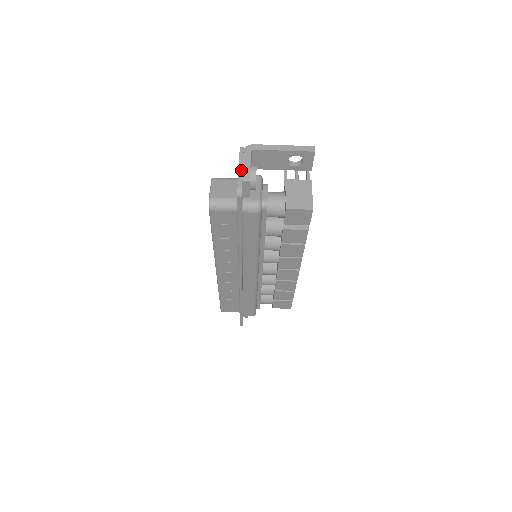
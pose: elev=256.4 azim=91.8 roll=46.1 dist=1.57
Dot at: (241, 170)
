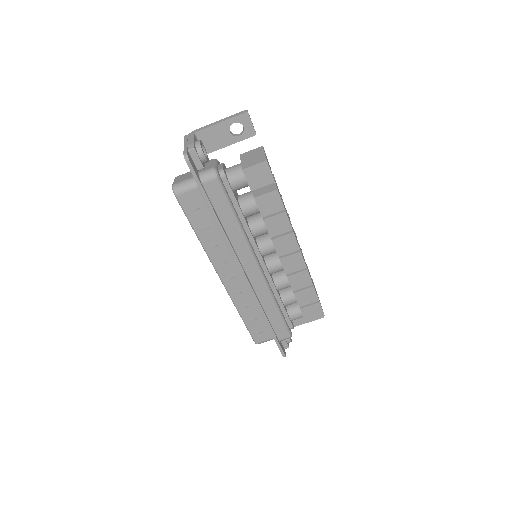
Dot at: (186, 145)
